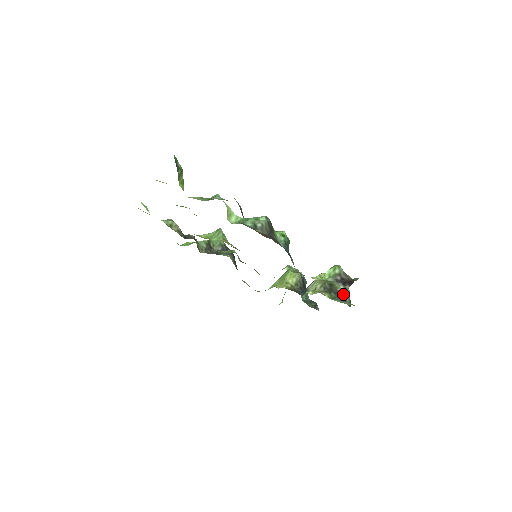
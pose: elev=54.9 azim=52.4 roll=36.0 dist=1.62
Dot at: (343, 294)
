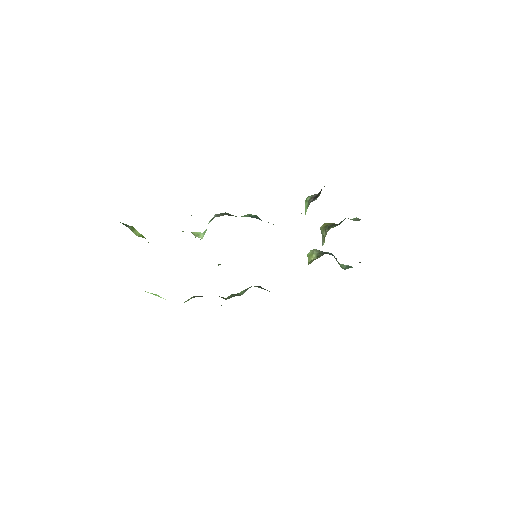
Dot at: occluded
